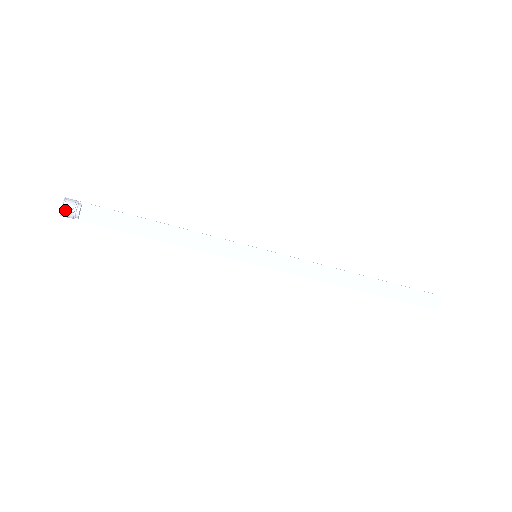
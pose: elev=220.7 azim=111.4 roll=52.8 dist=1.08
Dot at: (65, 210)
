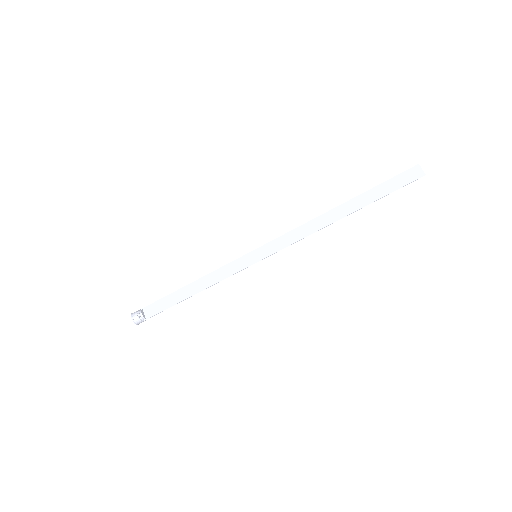
Dot at: (134, 318)
